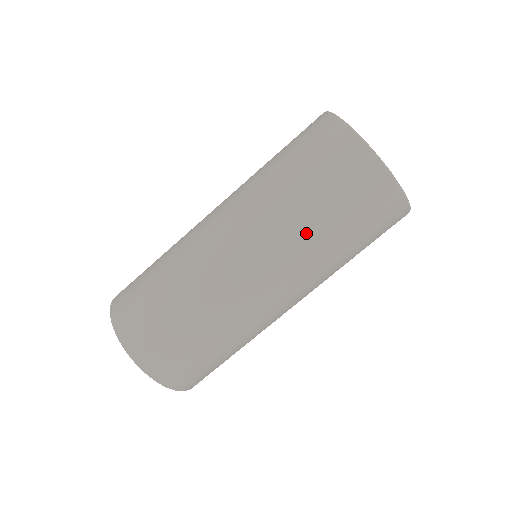
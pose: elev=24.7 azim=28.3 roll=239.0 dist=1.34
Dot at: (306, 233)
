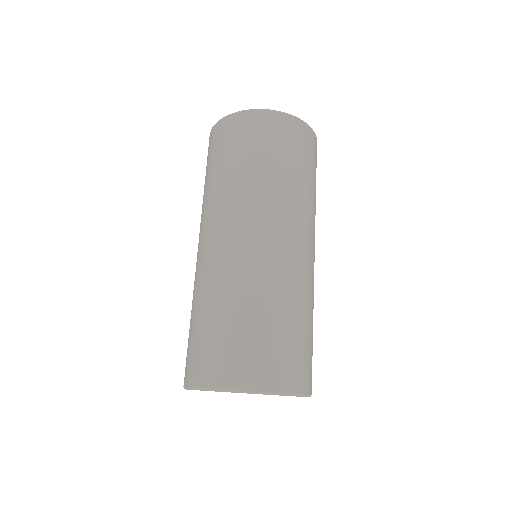
Dot at: (236, 184)
